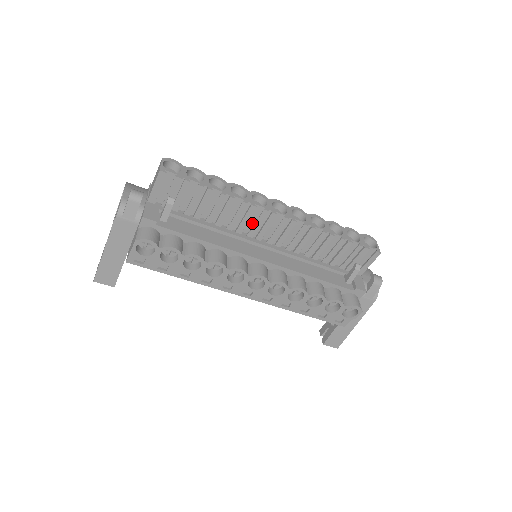
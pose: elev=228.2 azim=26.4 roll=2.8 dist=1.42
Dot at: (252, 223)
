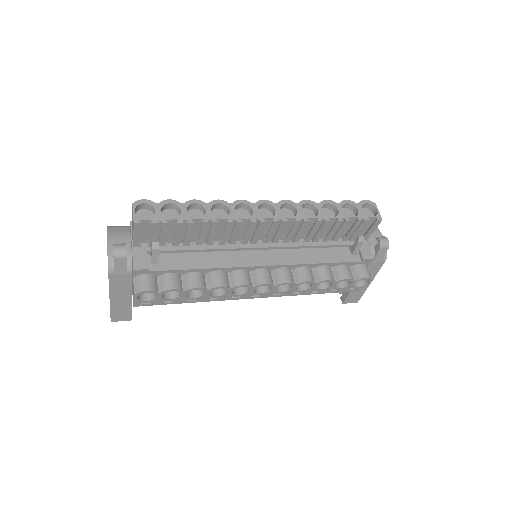
Dot at: (243, 232)
